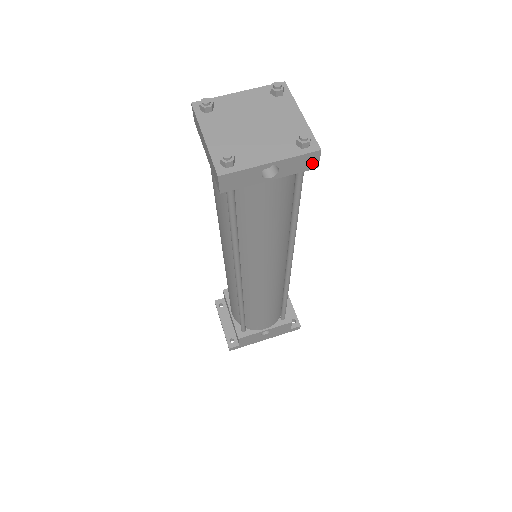
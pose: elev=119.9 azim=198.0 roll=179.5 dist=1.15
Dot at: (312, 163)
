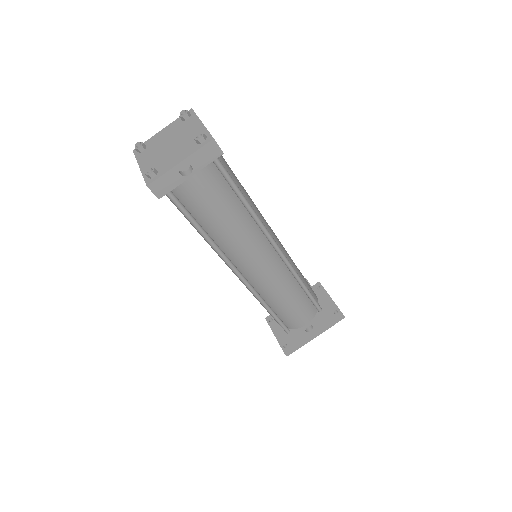
Dot at: (215, 151)
